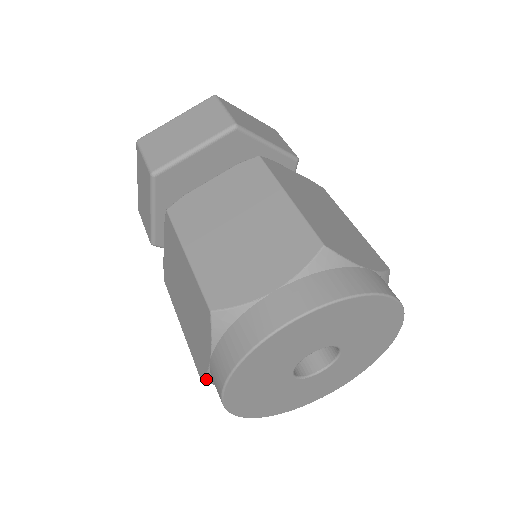
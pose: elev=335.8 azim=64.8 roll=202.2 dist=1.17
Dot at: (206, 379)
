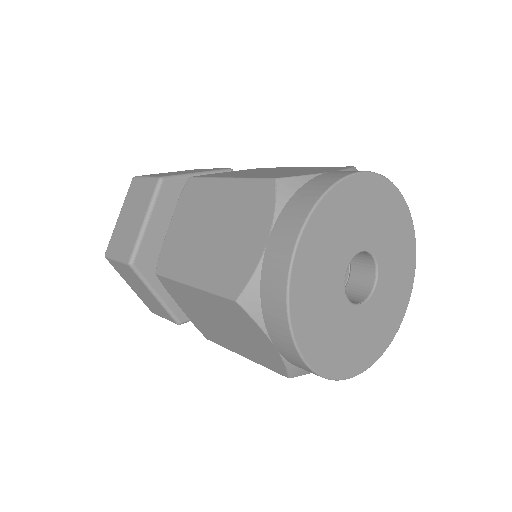
Dot at: (247, 292)
